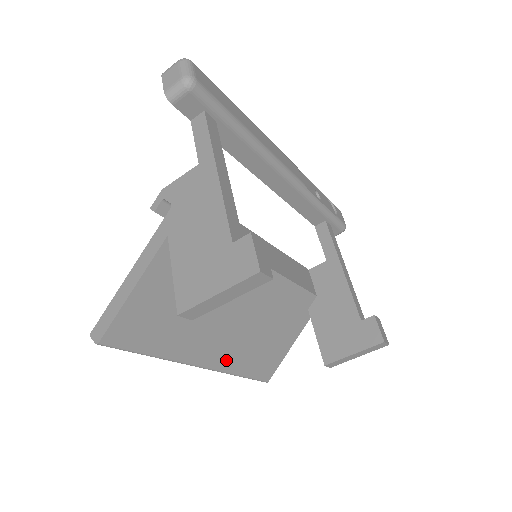
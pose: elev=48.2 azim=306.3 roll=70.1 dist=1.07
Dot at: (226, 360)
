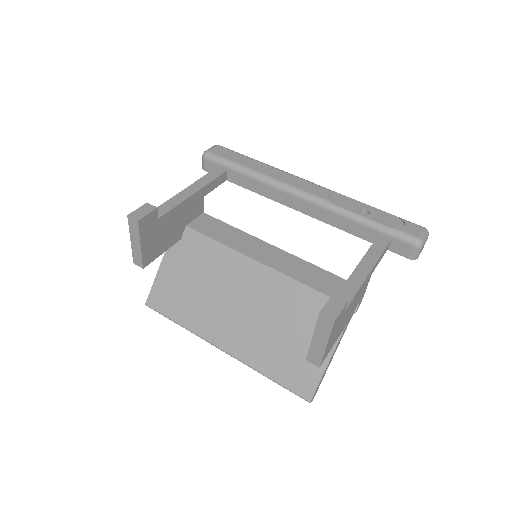
Dot at: (245, 351)
